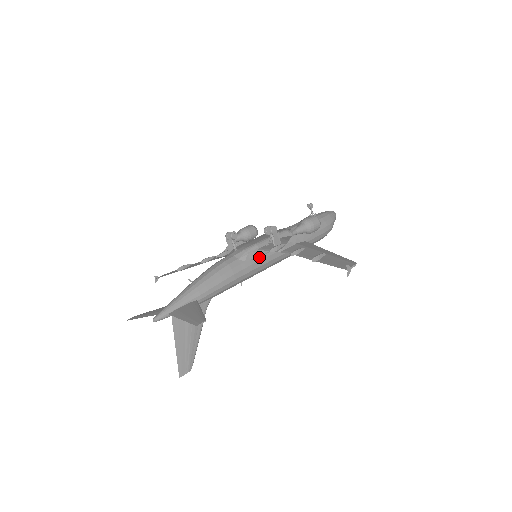
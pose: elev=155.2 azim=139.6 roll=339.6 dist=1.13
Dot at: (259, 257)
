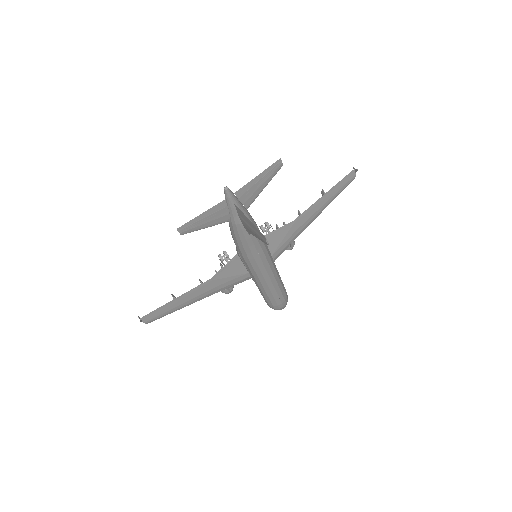
Dot at: occluded
